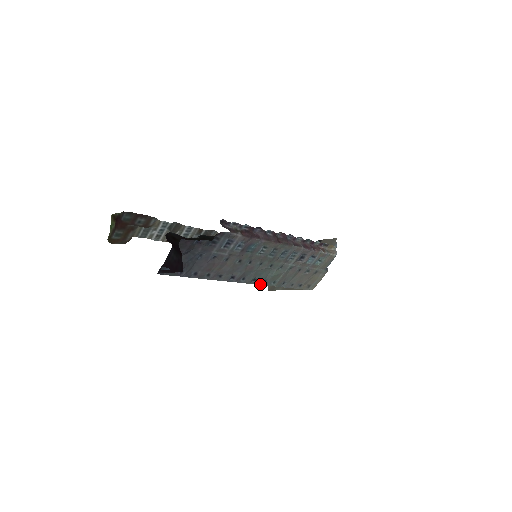
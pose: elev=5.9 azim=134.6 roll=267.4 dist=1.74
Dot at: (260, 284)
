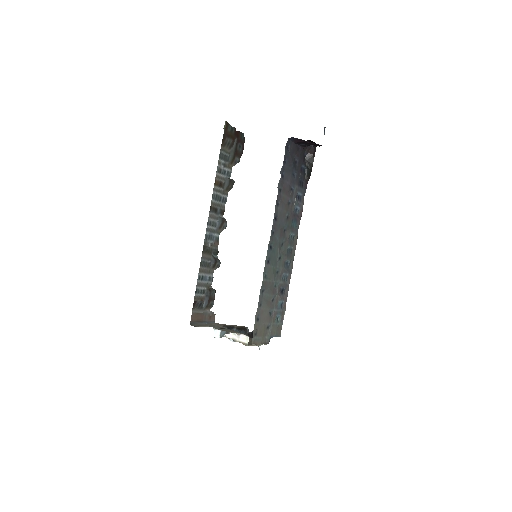
Dot at: (266, 258)
